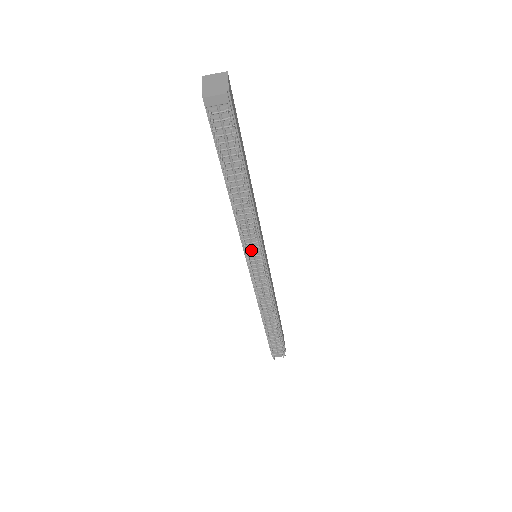
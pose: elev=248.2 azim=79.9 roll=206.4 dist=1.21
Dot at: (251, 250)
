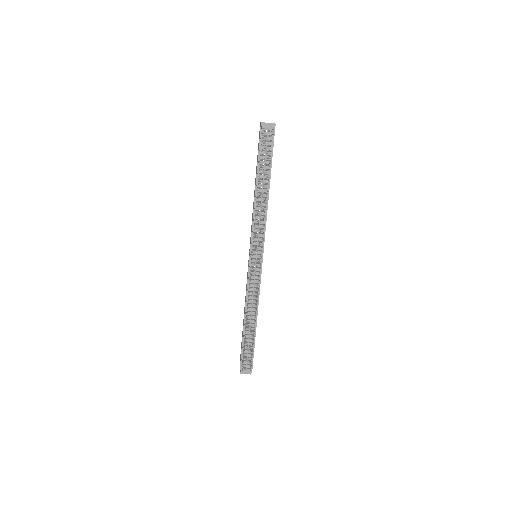
Dot at: (256, 242)
